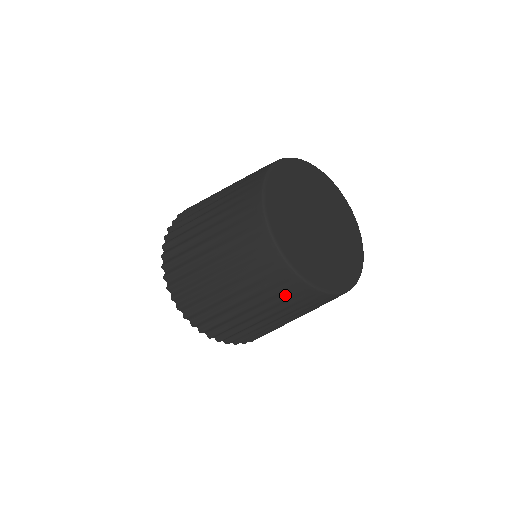
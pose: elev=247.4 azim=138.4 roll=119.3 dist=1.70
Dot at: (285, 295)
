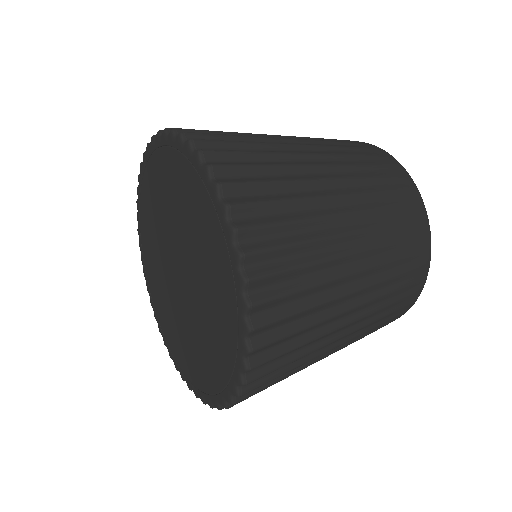
Dot at: (396, 201)
